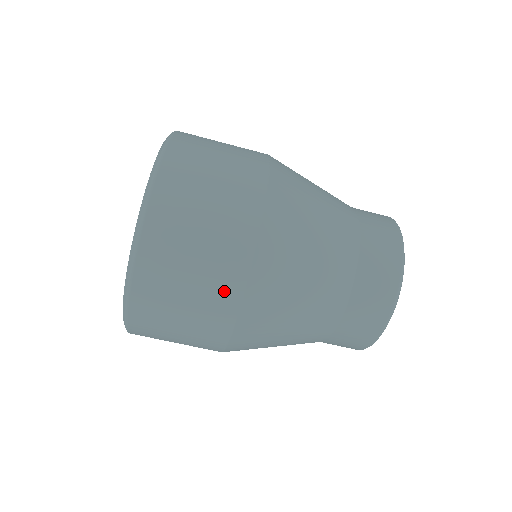
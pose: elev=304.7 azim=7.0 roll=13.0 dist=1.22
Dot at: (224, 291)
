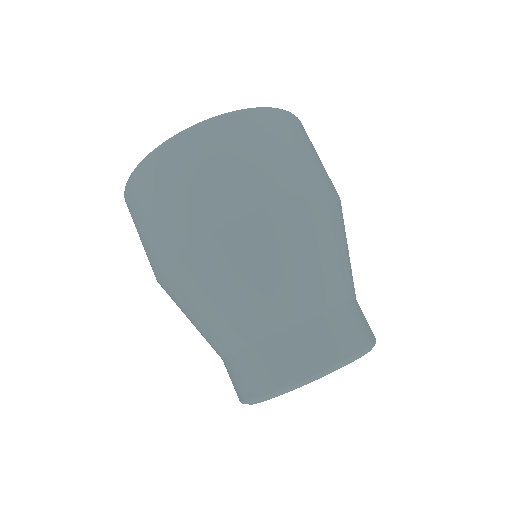
Dot at: (153, 255)
